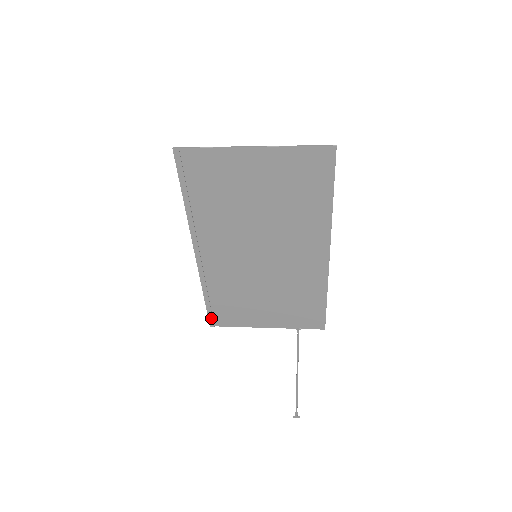
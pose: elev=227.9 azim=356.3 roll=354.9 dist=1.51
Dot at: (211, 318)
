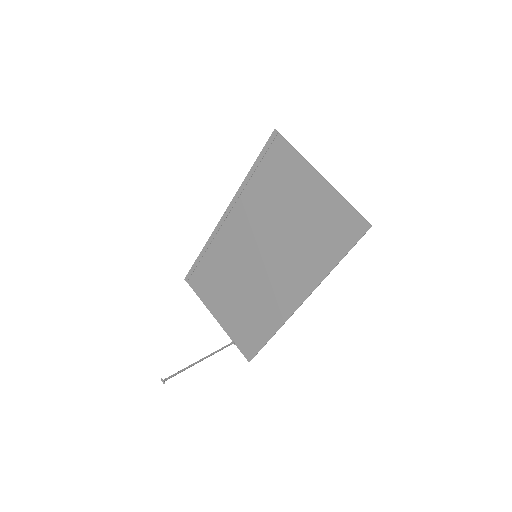
Dot at: (191, 273)
